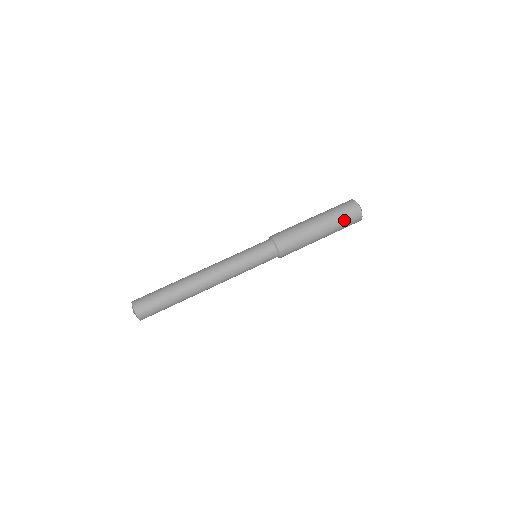
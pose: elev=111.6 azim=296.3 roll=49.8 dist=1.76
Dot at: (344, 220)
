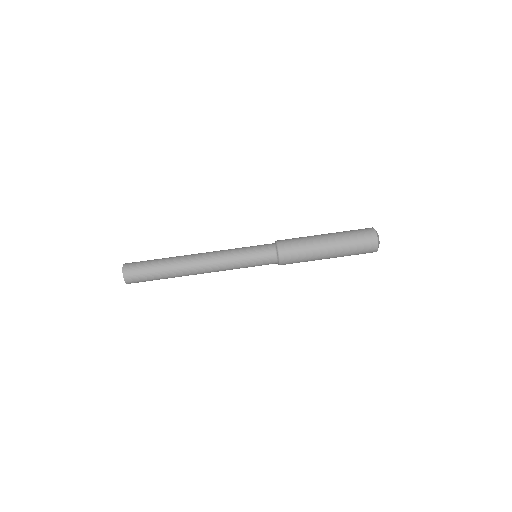
Dot at: (356, 245)
